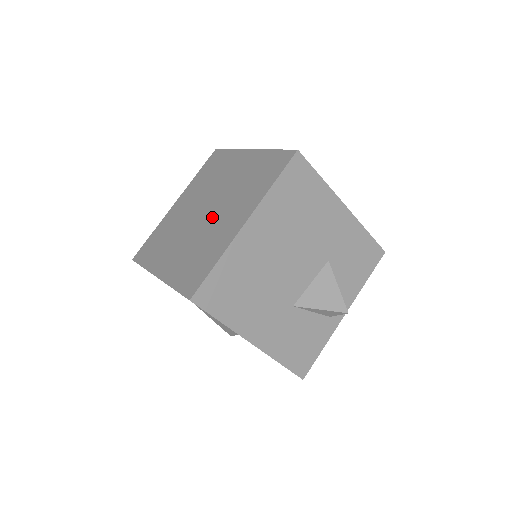
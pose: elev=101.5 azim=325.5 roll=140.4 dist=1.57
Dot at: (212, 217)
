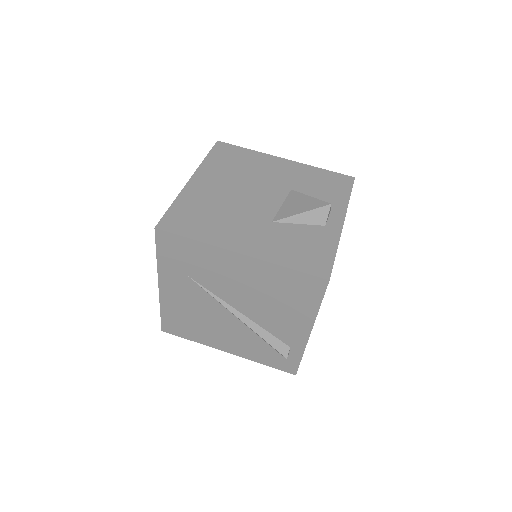
Dot at: occluded
